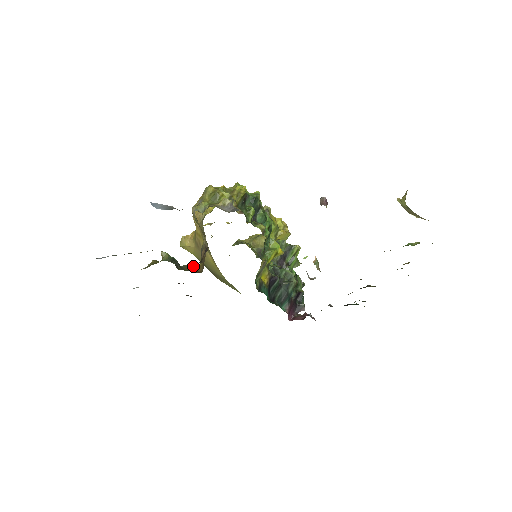
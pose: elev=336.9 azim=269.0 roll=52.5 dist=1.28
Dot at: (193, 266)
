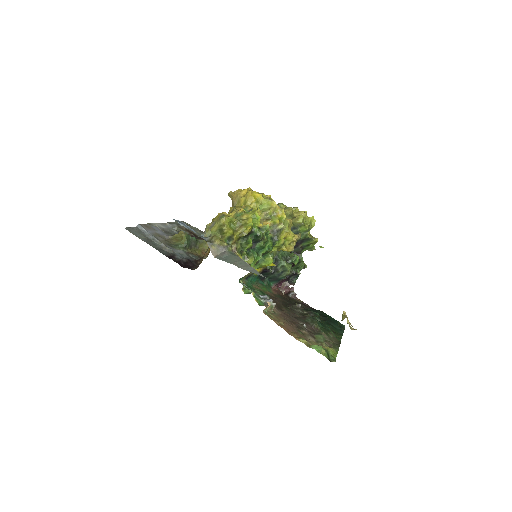
Dot at: (207, 245)
